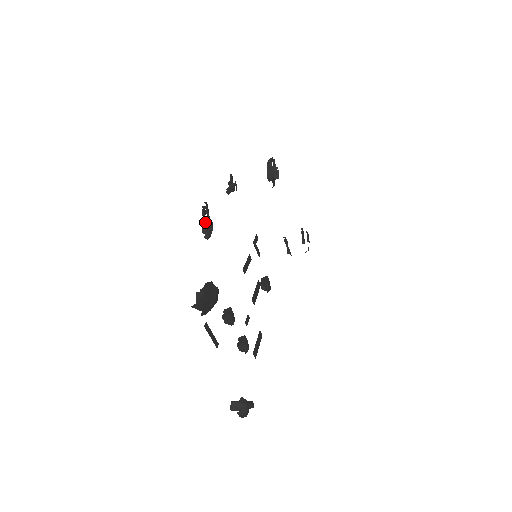
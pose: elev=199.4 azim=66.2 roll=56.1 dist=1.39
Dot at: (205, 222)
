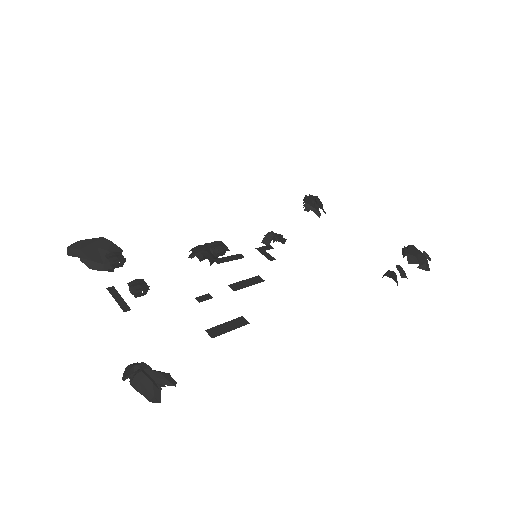
Dot at: (195, 250)
